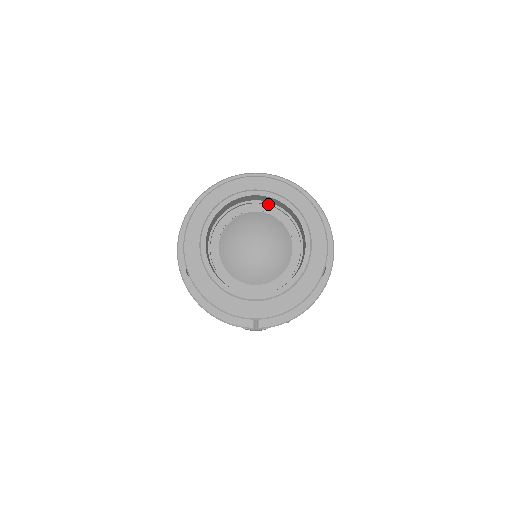
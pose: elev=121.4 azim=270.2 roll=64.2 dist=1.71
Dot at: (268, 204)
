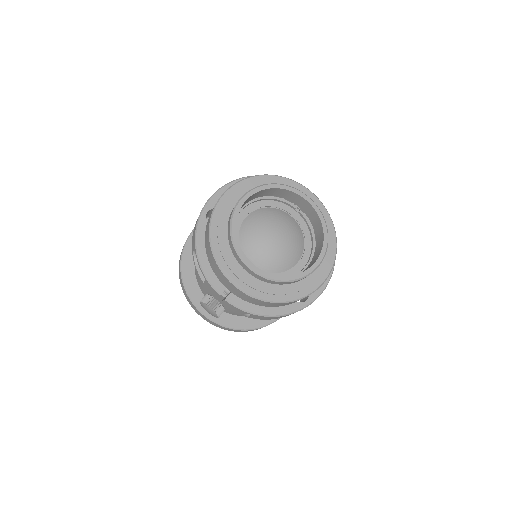
Dot at: (305, 219)
